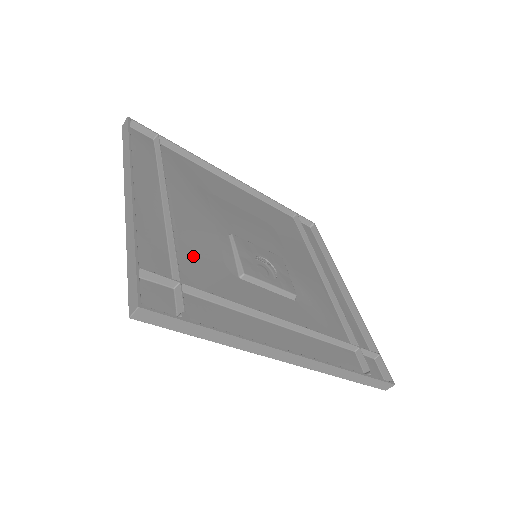
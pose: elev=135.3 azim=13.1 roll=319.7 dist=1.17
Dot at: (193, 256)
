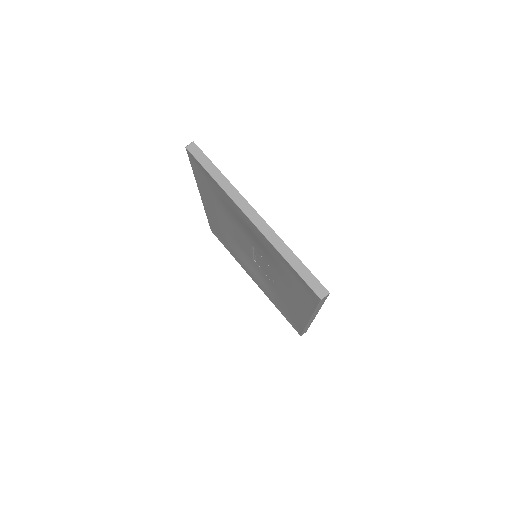
Dot at: occluded
